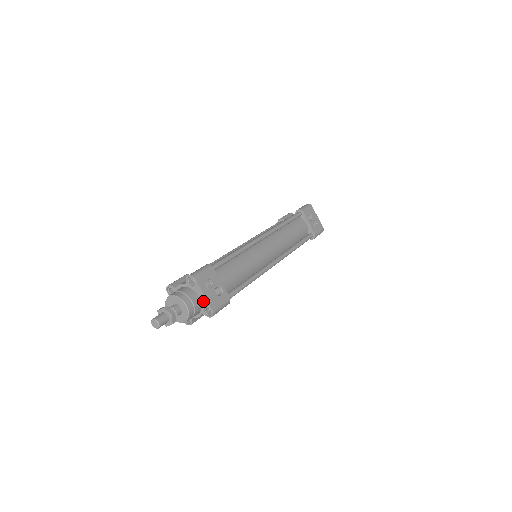
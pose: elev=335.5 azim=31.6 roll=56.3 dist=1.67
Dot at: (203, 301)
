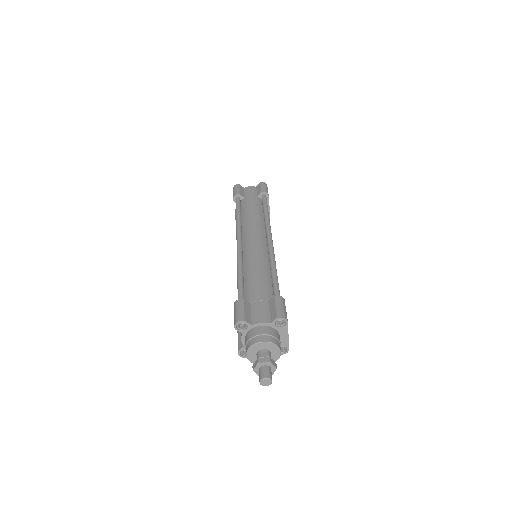
Dot at: (283, 341)
